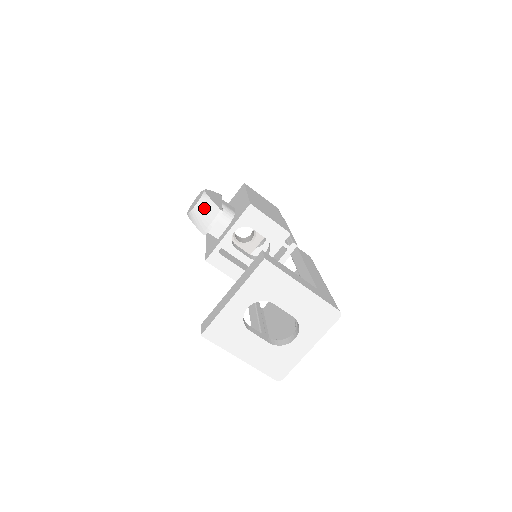
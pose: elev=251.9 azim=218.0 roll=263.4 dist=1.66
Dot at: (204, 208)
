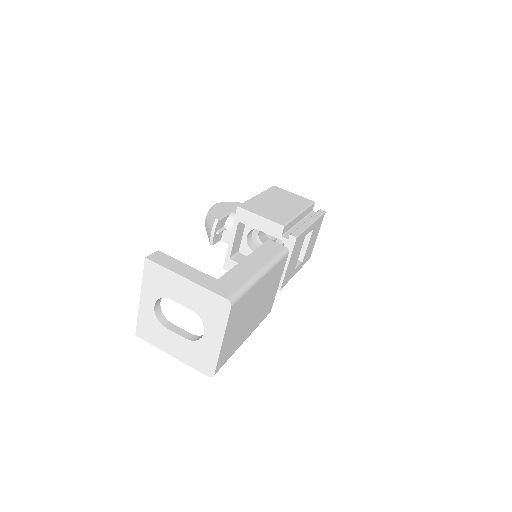
Dot at: (208, 220)
